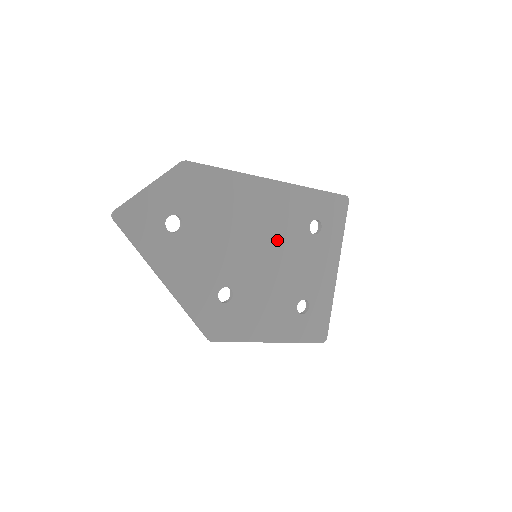
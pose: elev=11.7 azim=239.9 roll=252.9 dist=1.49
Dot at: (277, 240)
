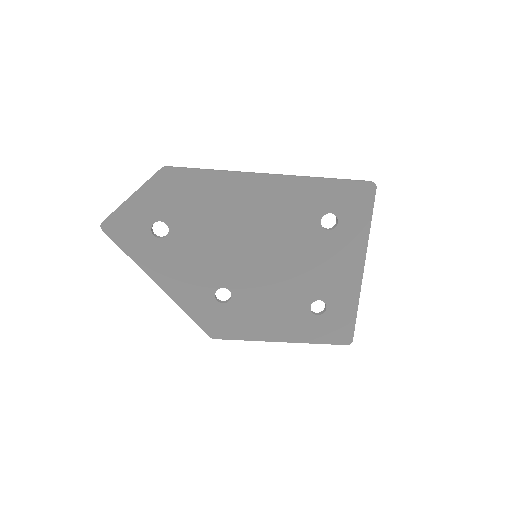
Dot at: (279, 239)
